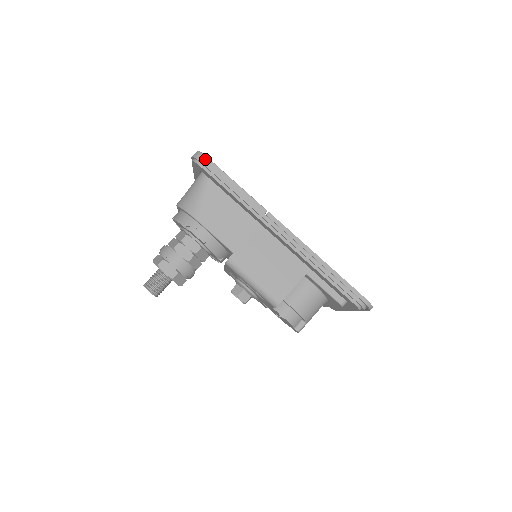
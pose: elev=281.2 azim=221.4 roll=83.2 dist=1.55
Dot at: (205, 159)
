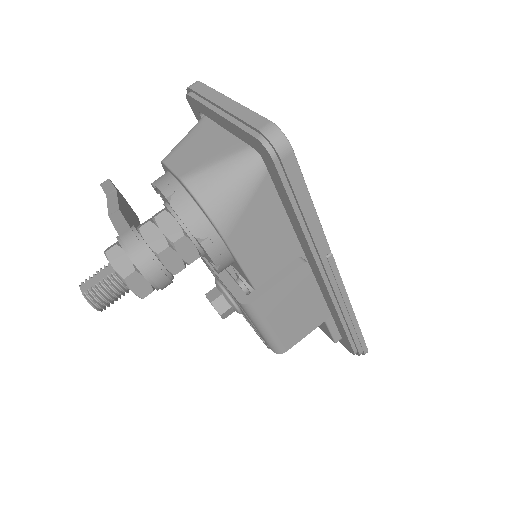
Dot at: (290, 156)
